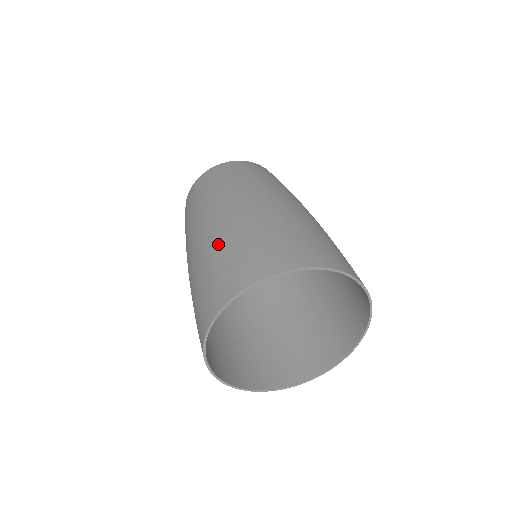
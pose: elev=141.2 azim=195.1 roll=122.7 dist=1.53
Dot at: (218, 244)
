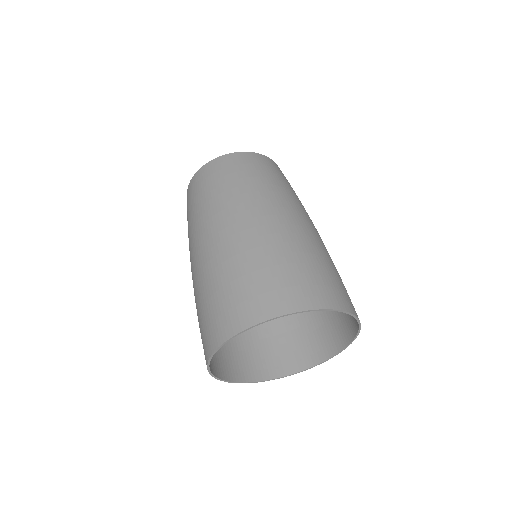
Dot at: occluded
